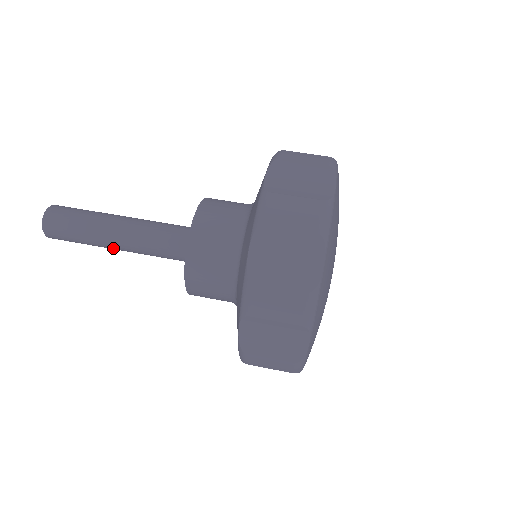
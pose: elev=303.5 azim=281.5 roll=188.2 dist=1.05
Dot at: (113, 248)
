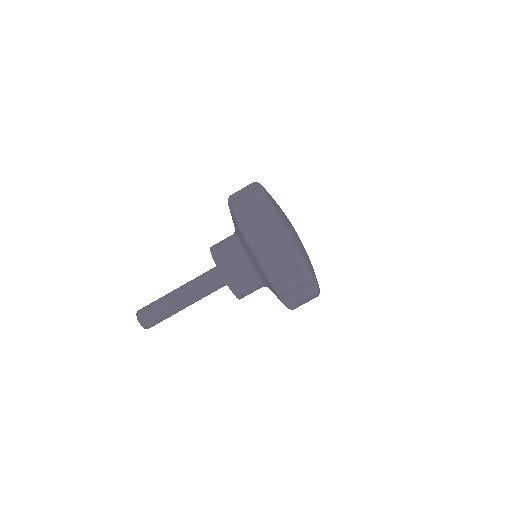
Dot at: occluded
